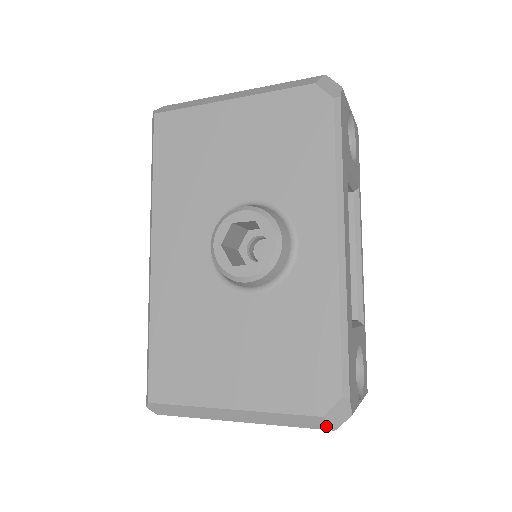
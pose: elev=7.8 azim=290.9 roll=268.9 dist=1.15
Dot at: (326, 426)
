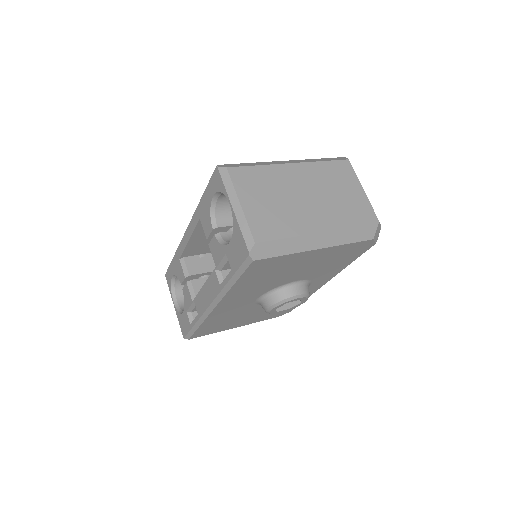
Dot at: occluded
